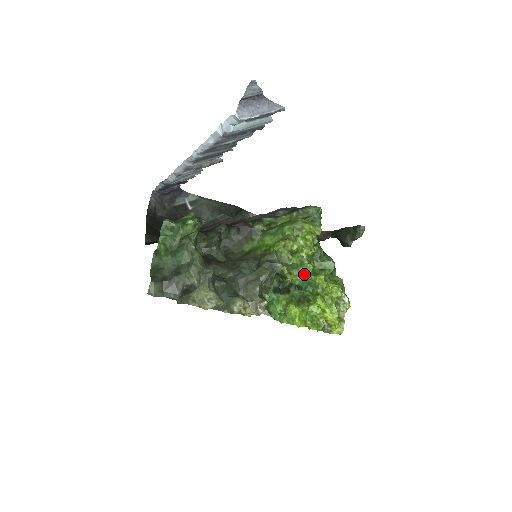
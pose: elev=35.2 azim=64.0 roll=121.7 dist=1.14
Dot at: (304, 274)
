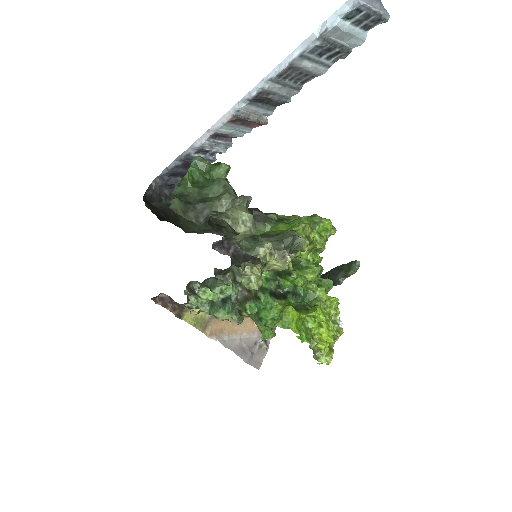
Dot at: (309, 276)
